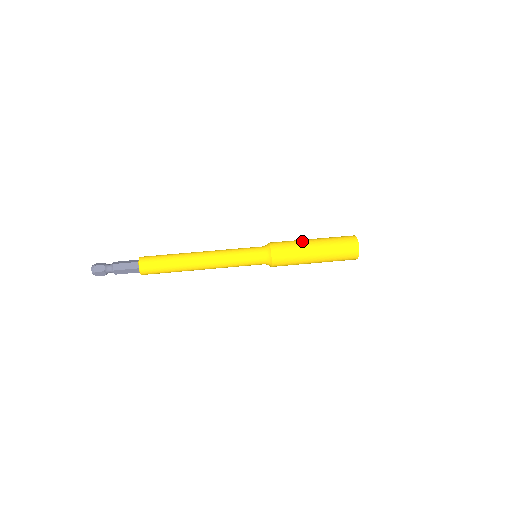
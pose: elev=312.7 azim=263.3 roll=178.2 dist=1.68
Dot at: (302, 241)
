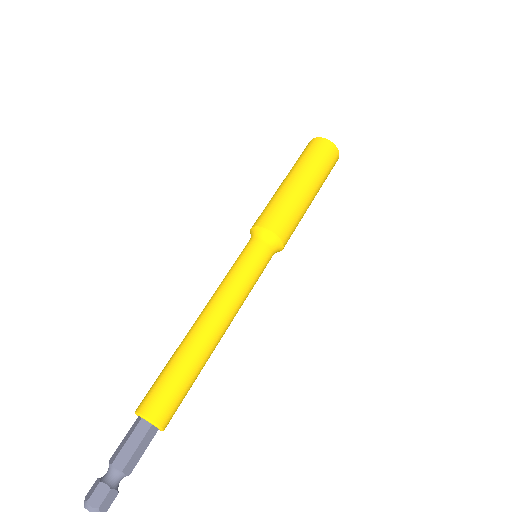
Dot at: (295, 195)
